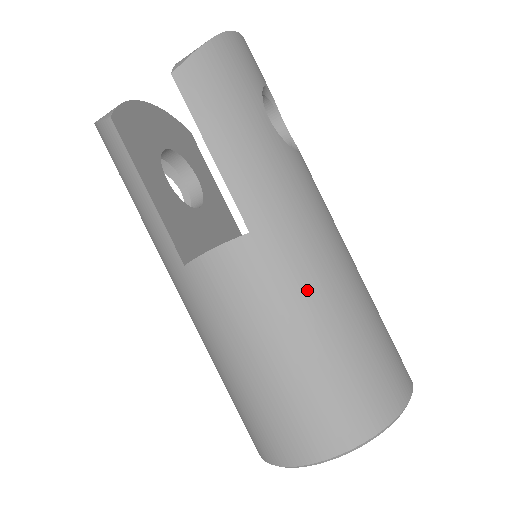
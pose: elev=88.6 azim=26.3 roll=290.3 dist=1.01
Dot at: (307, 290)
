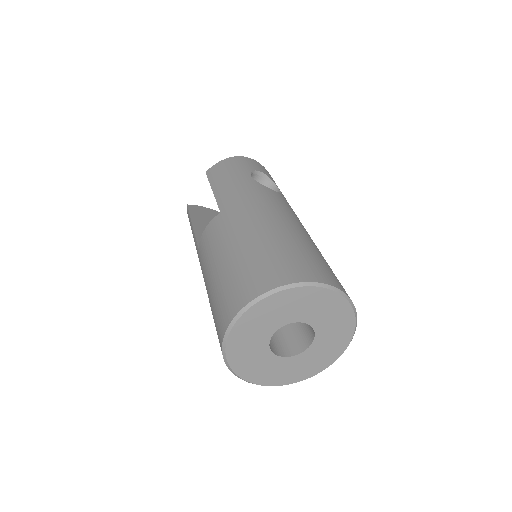
Dot at: (243, 228)
